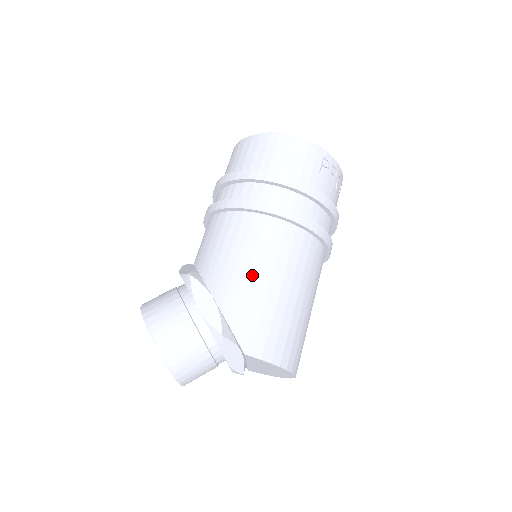
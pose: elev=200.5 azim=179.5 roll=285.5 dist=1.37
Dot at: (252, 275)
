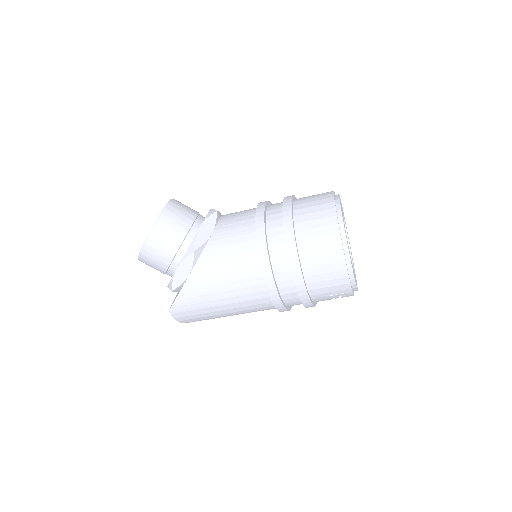
Dot at: (217, 294)
